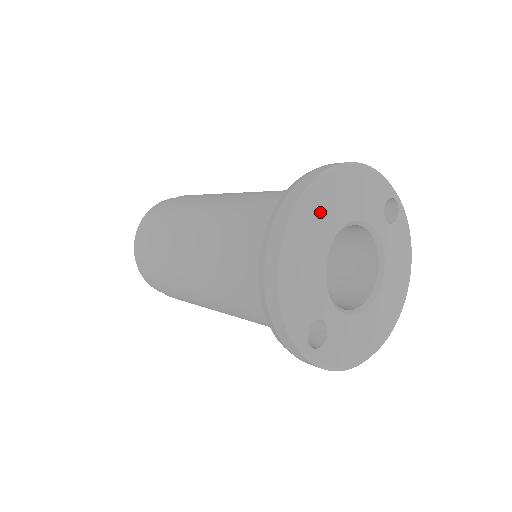
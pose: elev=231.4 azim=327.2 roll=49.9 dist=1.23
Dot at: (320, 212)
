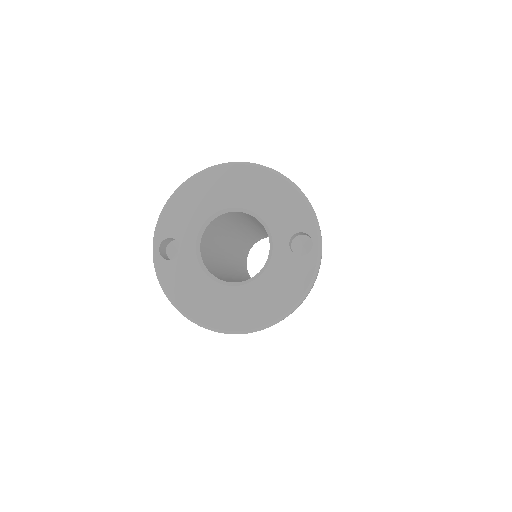
Dot at: (233, 182)
